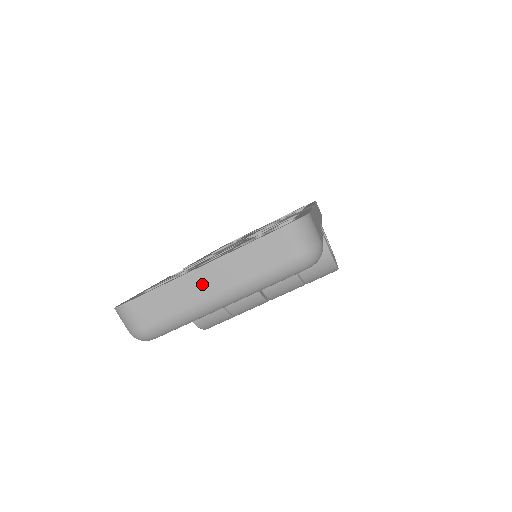
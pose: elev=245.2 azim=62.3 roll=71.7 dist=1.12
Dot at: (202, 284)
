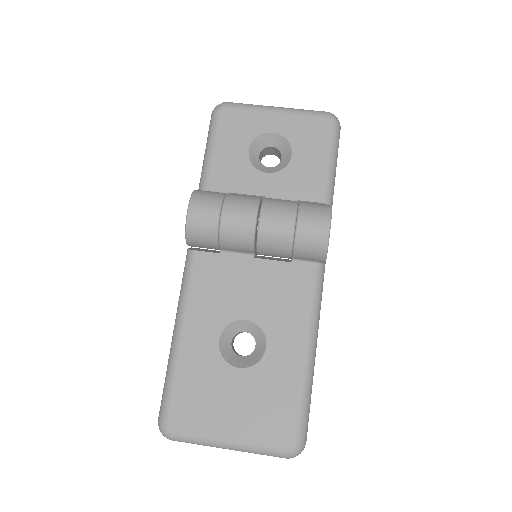
Dot at: occluded
